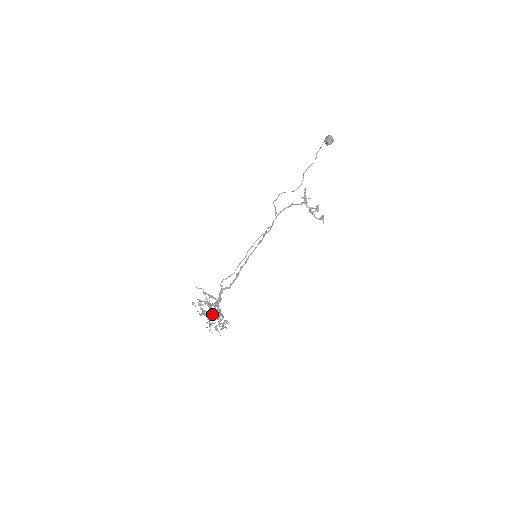
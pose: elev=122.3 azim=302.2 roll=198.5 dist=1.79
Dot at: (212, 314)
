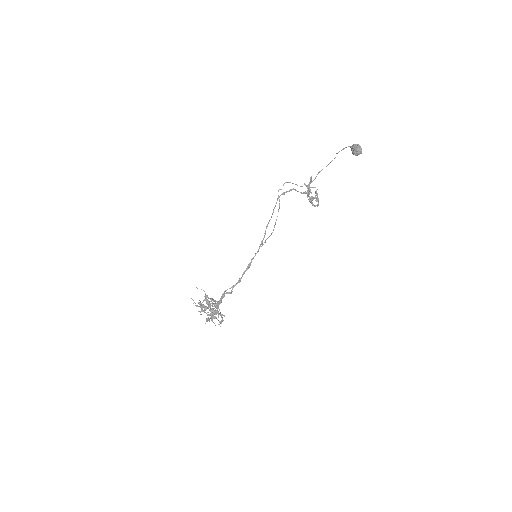
Dot at: occluded
